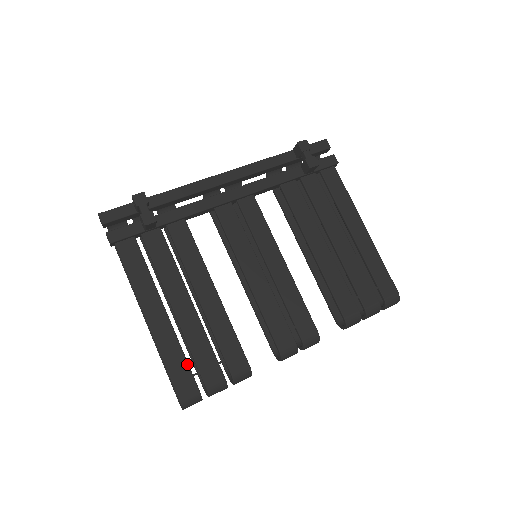
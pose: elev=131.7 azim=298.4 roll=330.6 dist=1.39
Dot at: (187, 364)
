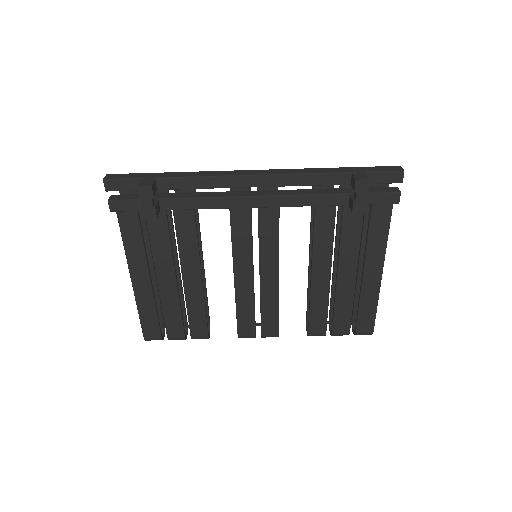
Dot at: (157, 320)
